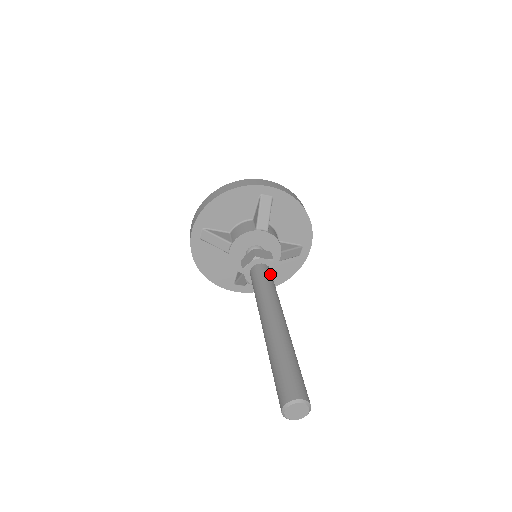
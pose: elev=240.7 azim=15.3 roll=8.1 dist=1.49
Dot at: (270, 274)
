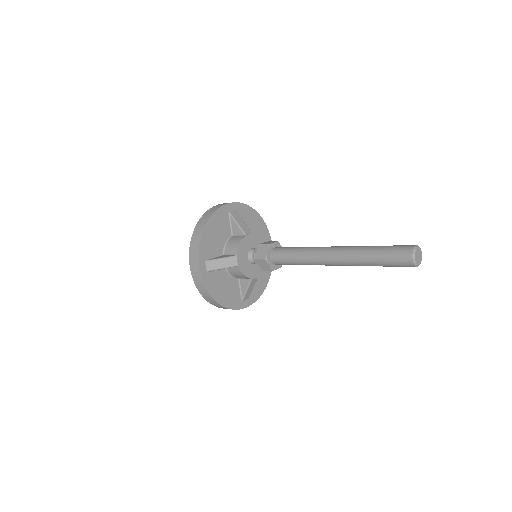
Dot at: occluded
